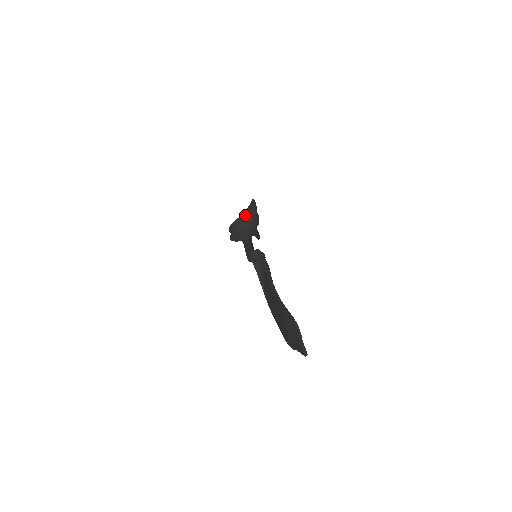
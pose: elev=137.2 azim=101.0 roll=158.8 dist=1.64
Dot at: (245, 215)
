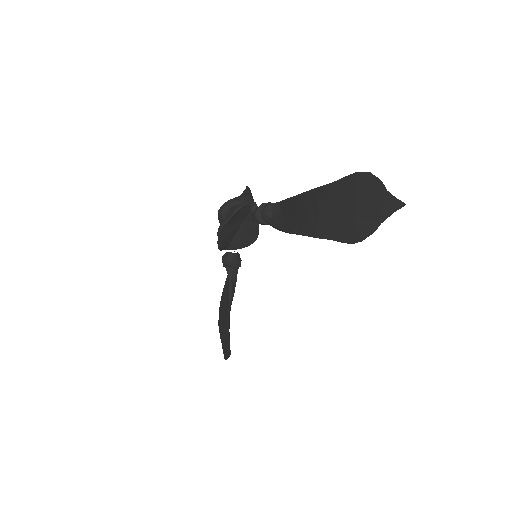
Dot at: occluded
